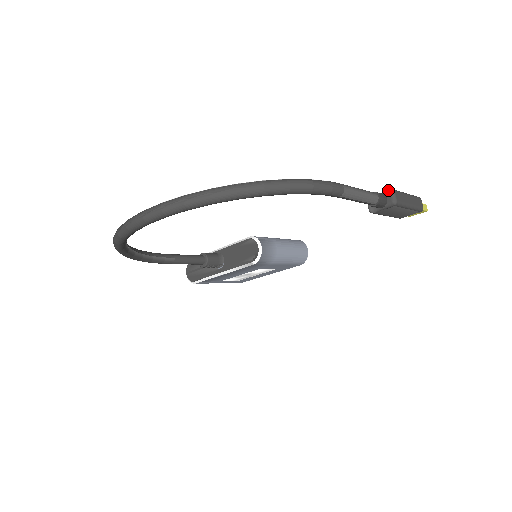
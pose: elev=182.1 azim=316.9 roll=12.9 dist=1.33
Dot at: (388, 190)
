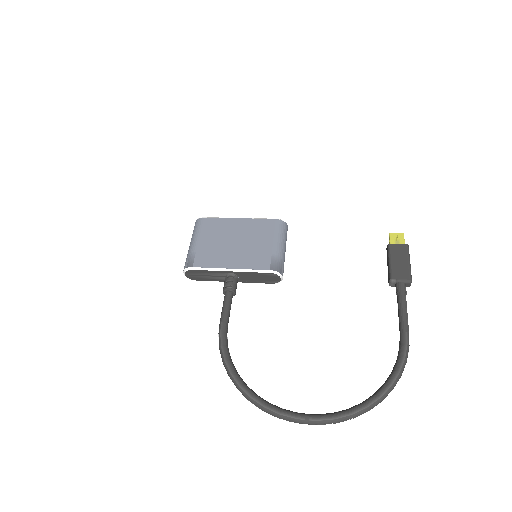
Dot at: (409, 282)
